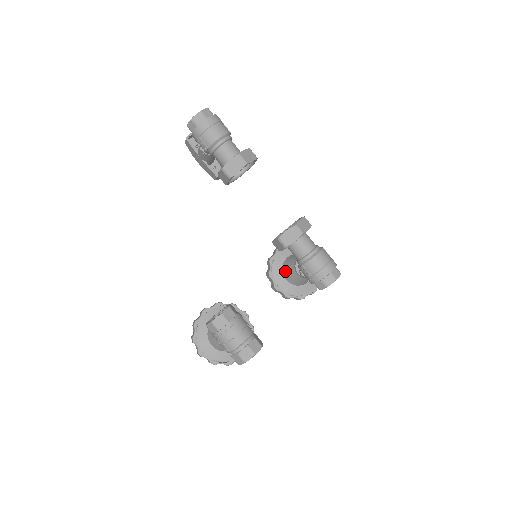
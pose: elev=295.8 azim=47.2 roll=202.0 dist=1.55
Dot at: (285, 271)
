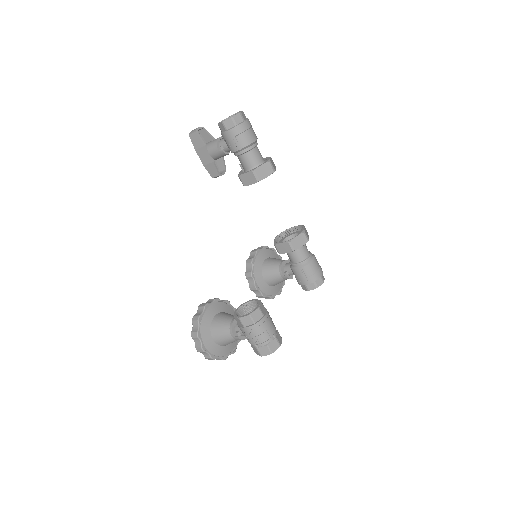
Dot at: (266, 272)
